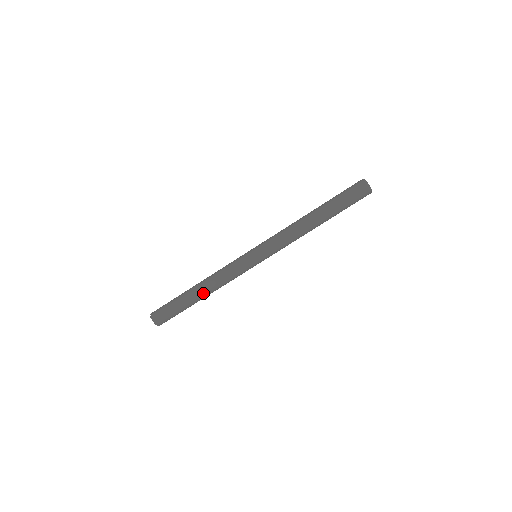
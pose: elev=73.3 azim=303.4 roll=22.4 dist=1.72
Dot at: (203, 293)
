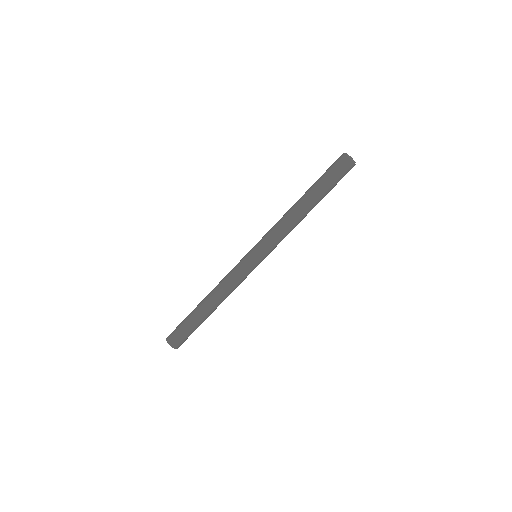
Dot at: (208, 302)
